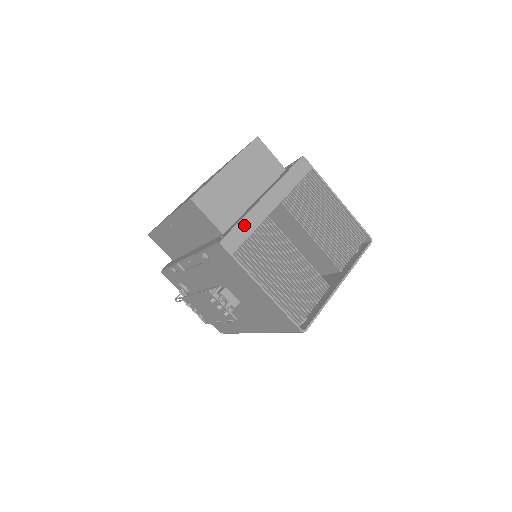
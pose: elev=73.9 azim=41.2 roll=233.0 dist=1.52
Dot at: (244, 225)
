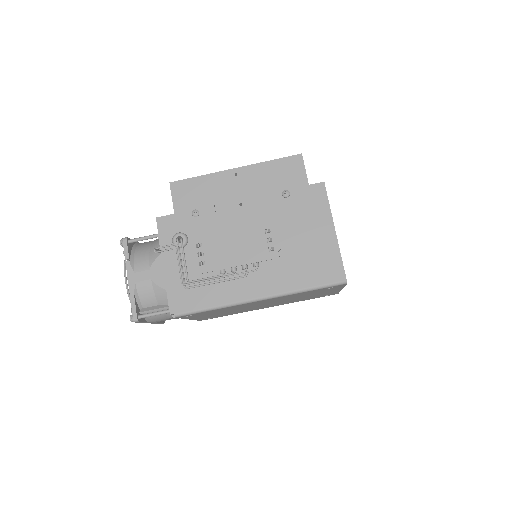
Dot at: occluded
